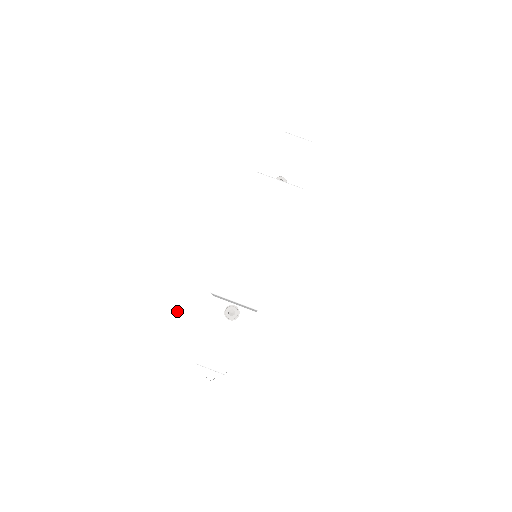
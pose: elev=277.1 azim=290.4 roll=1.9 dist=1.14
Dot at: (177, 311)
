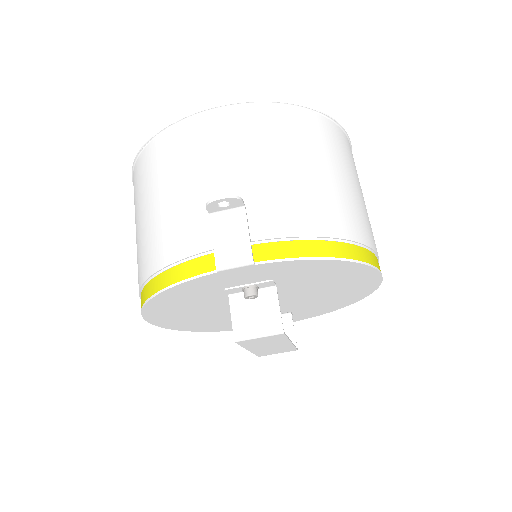
Dot at: occluded
